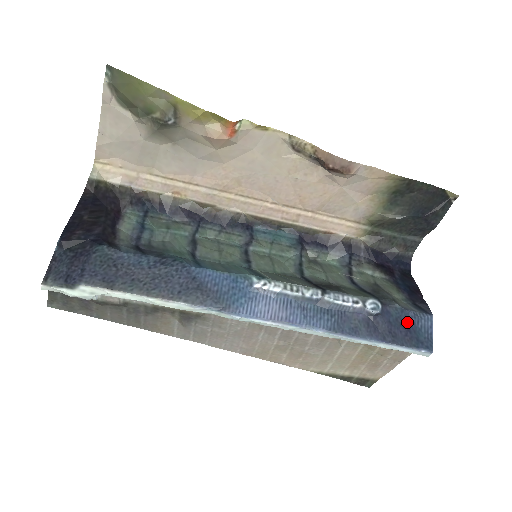
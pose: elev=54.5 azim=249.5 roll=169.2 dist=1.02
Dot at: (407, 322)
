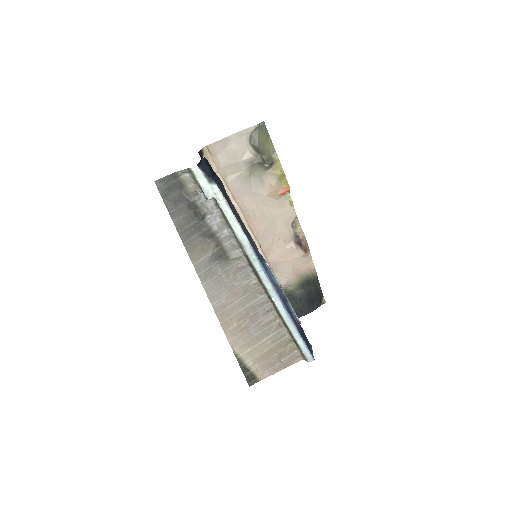
Dot at: (306, 339)
